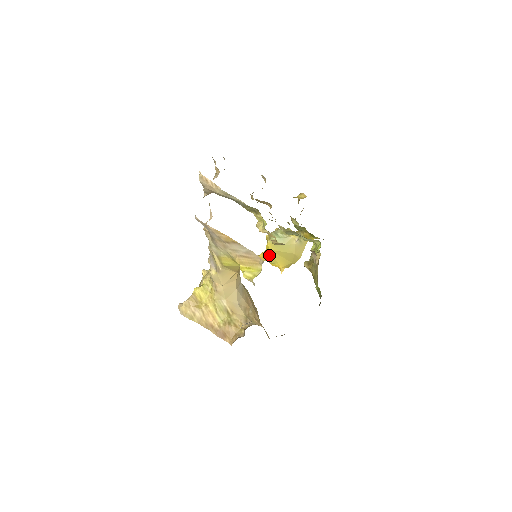
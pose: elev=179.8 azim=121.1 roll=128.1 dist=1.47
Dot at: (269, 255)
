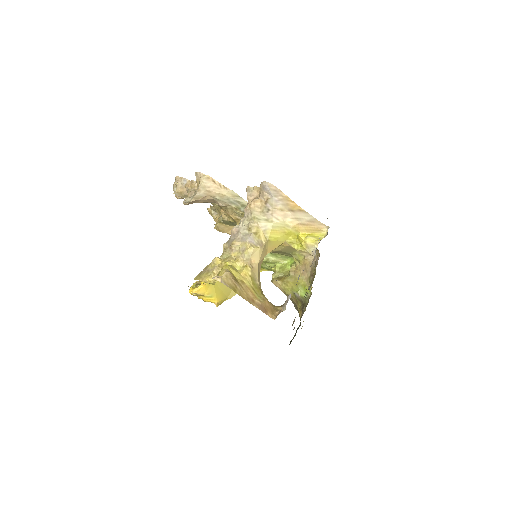
Dot at: (210, 287)
